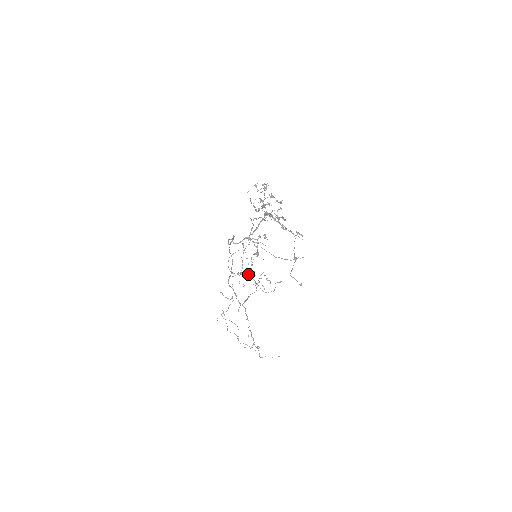
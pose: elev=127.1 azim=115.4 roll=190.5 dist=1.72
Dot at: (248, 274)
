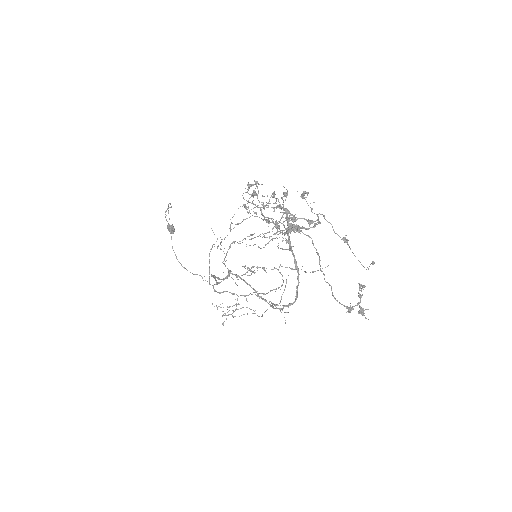
Dot at: (169, 231)
